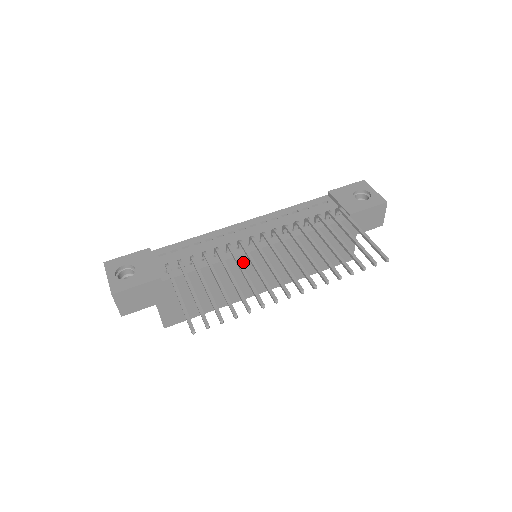
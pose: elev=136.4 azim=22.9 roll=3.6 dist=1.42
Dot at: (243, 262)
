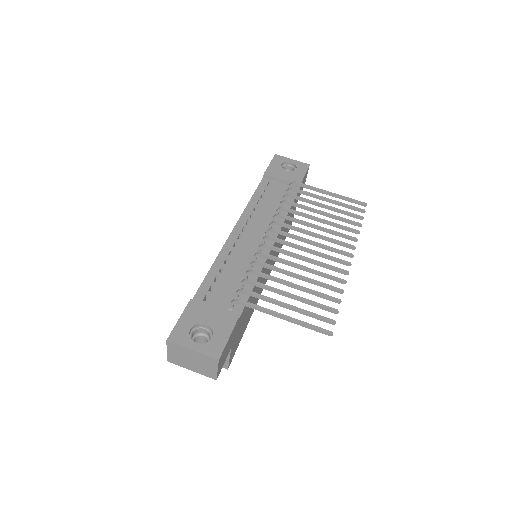
Dot at: occluded
